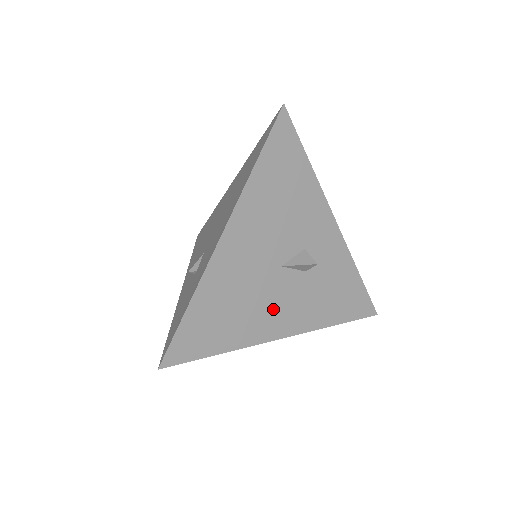
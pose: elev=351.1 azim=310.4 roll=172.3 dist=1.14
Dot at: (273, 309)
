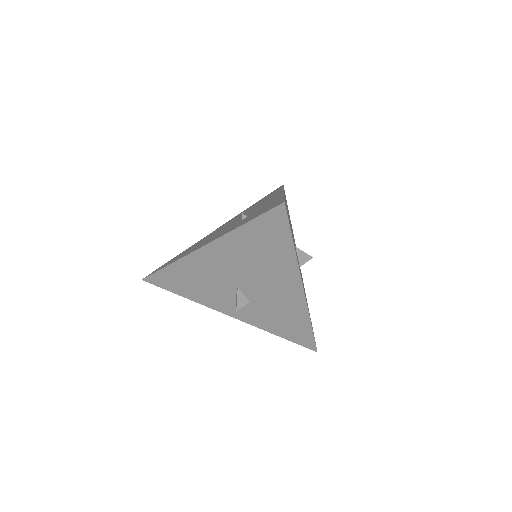
Dot at: occluded
